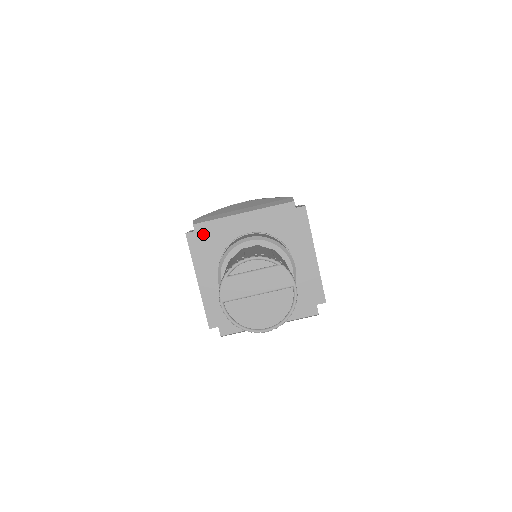
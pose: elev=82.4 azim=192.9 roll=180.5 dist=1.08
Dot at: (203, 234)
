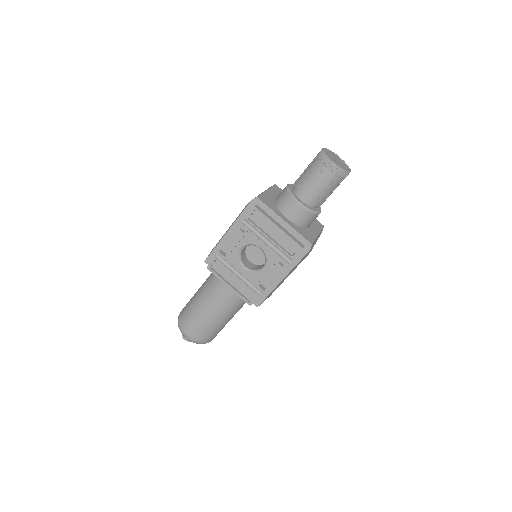
Dot at: (264, 200)
